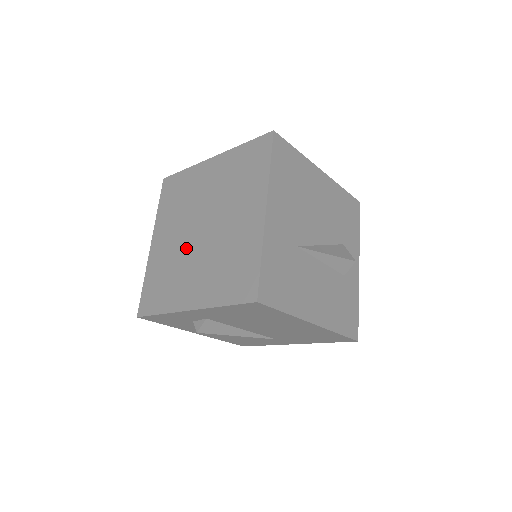
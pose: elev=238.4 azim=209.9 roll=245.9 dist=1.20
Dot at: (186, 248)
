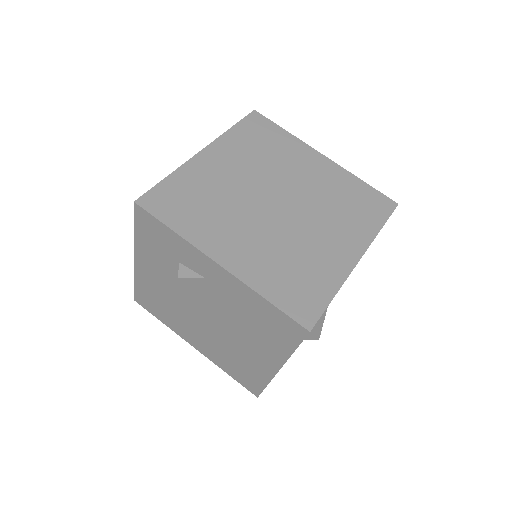
Dot at: (248, 201)
